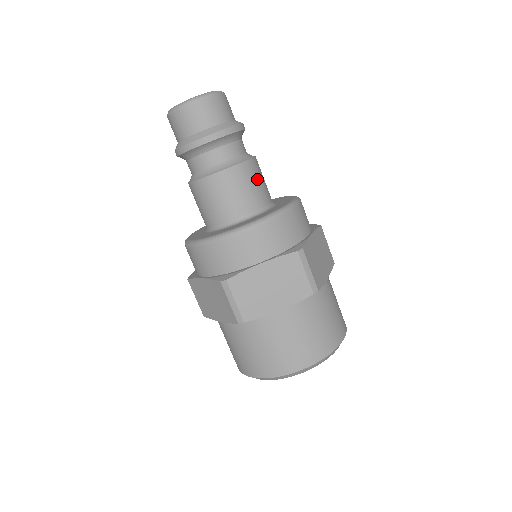
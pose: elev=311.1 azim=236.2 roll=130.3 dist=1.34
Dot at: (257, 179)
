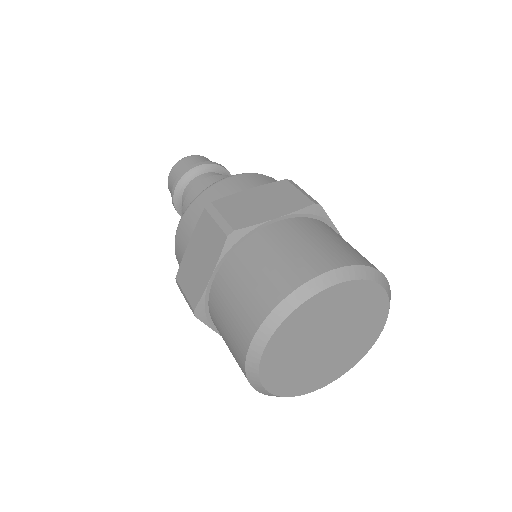
Dot at: occluded
